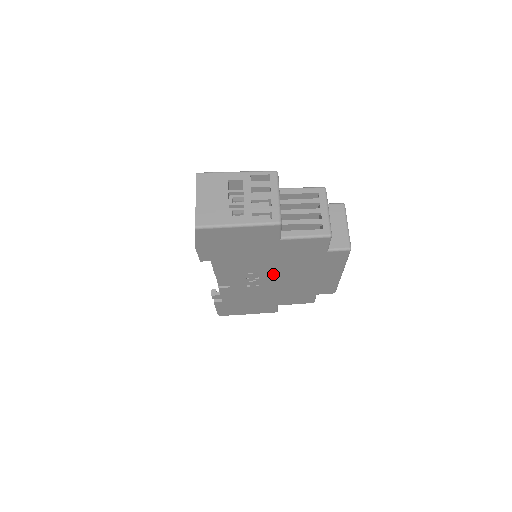
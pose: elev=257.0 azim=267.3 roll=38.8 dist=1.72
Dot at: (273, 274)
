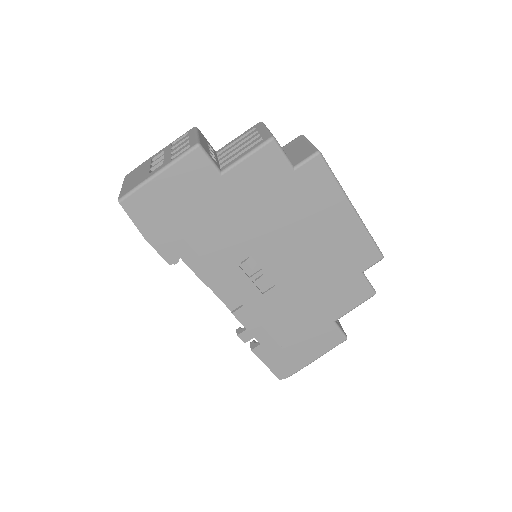
Dot at: (271, 251)
